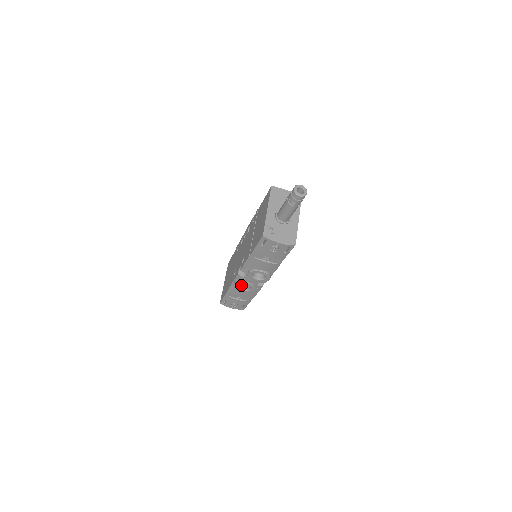
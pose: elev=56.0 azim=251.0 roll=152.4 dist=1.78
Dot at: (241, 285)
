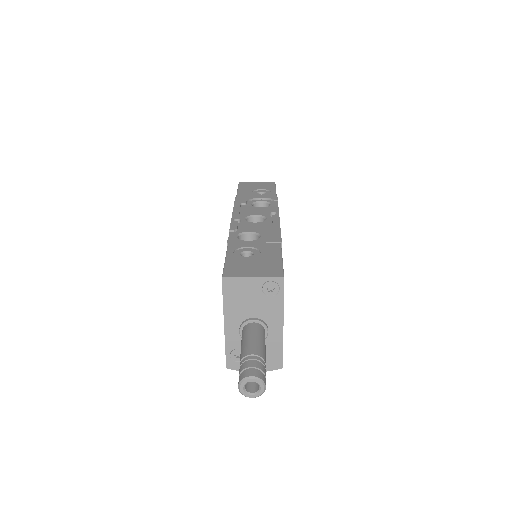
Dot at: occluded
